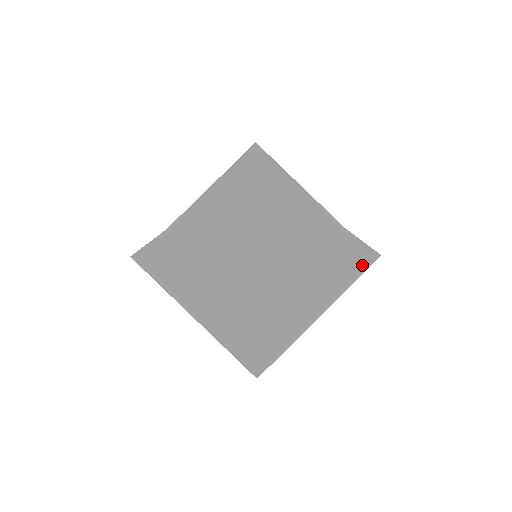
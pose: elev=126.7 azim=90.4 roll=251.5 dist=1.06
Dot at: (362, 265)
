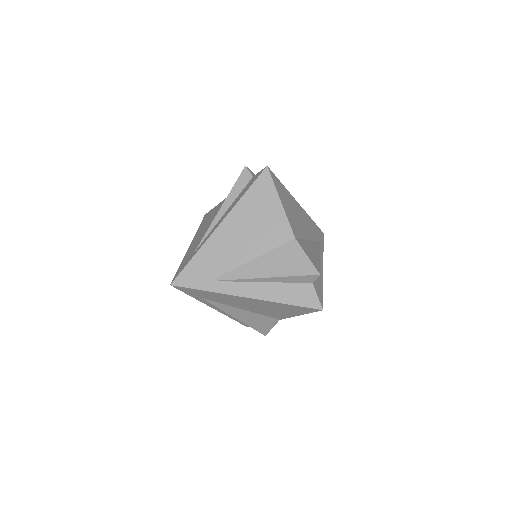
Dot at: (321, 238)
